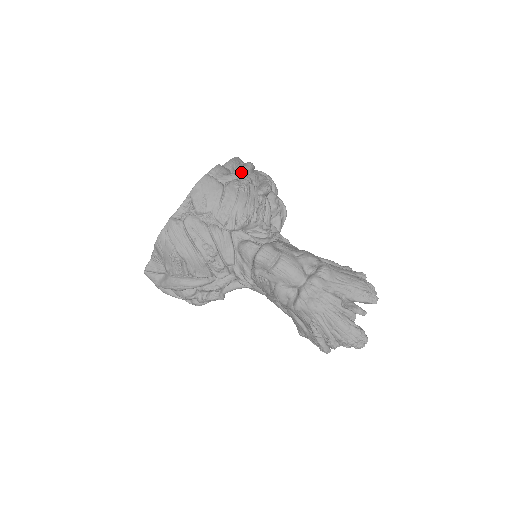
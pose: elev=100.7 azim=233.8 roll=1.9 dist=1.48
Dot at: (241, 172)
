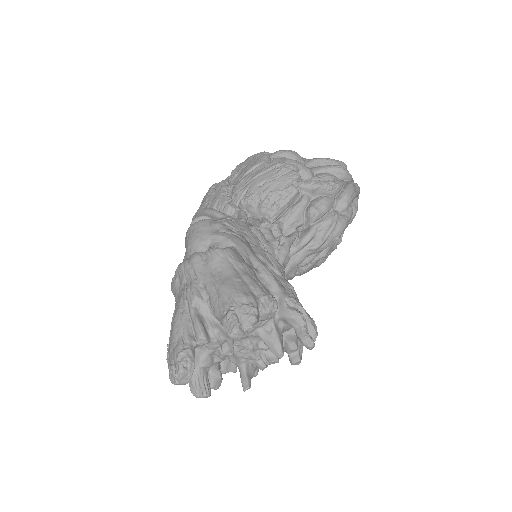
Dot at: (314, 167)
